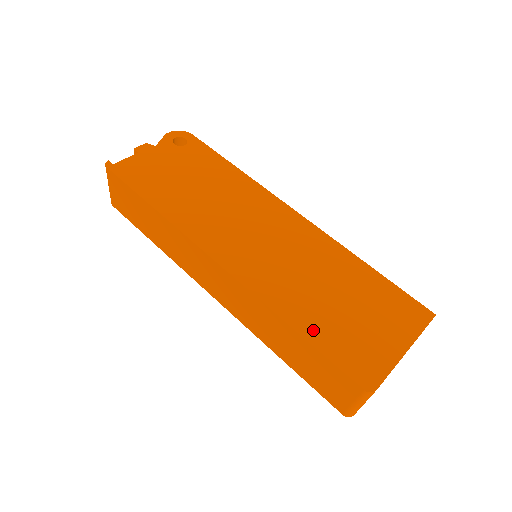
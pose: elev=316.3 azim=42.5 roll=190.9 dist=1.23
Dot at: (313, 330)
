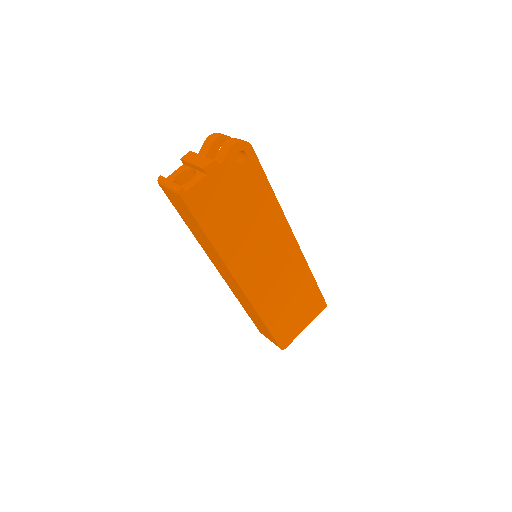
Dot at: (273, 323)
